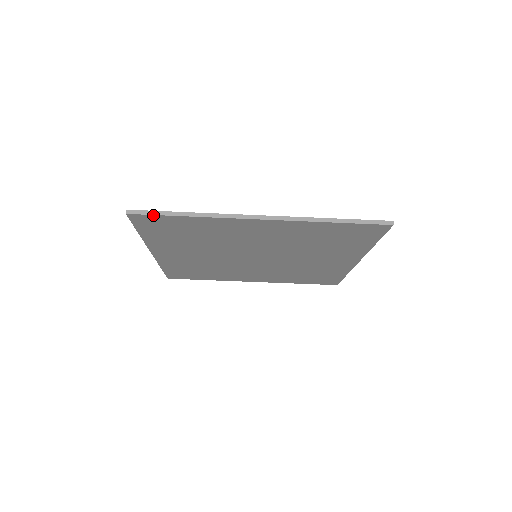
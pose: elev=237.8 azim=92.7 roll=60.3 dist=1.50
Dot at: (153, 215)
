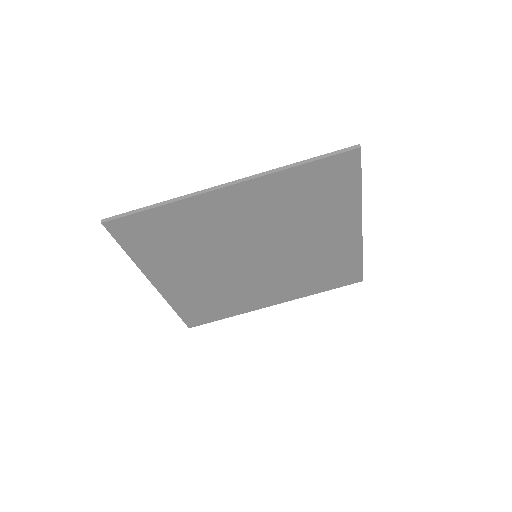
Dot at: (127, 216)
